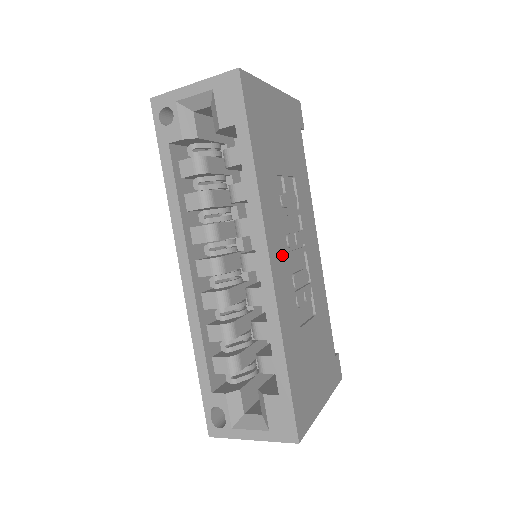
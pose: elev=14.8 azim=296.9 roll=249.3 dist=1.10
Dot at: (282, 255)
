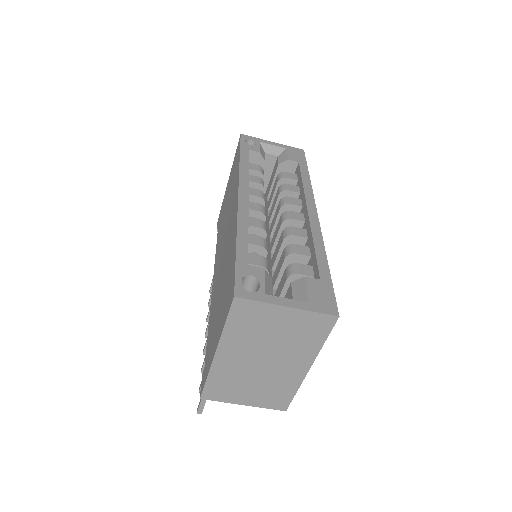
Dot at: occluded
